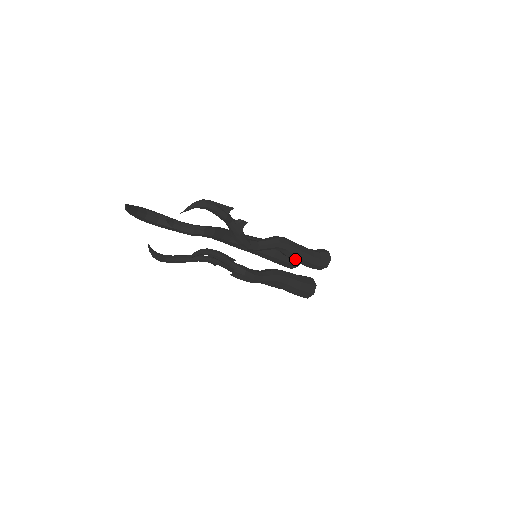
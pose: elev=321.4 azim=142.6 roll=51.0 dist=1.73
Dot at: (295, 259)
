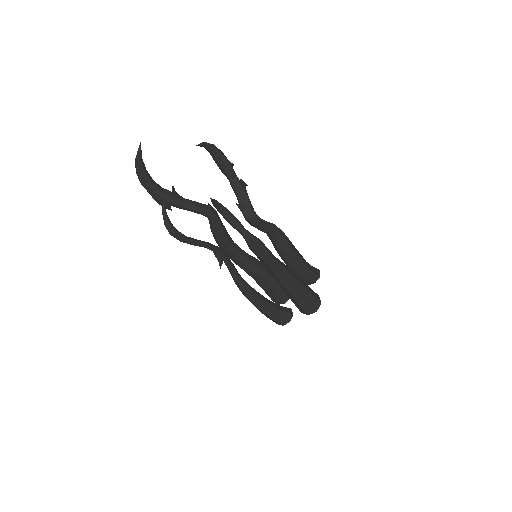
Dot at: (292, 256)
